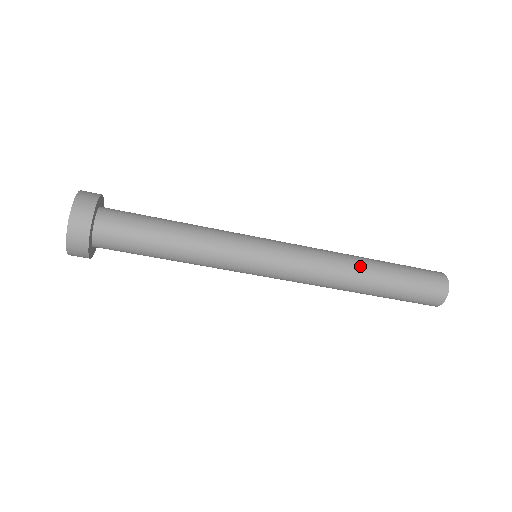
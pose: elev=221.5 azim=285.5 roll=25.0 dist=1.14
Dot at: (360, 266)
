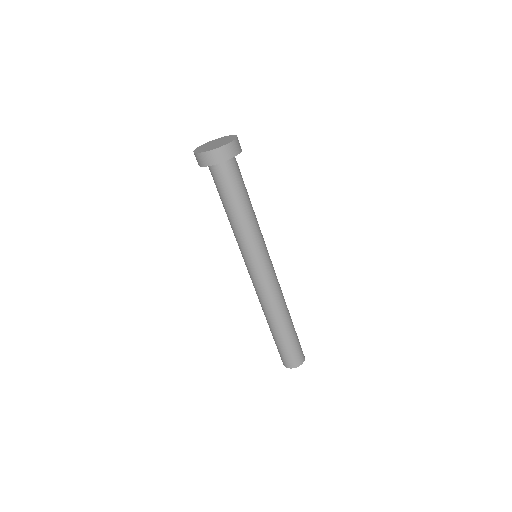
Dot at: (285, 315)
